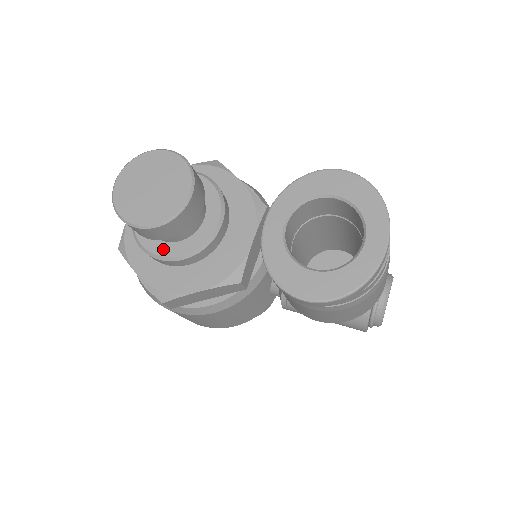
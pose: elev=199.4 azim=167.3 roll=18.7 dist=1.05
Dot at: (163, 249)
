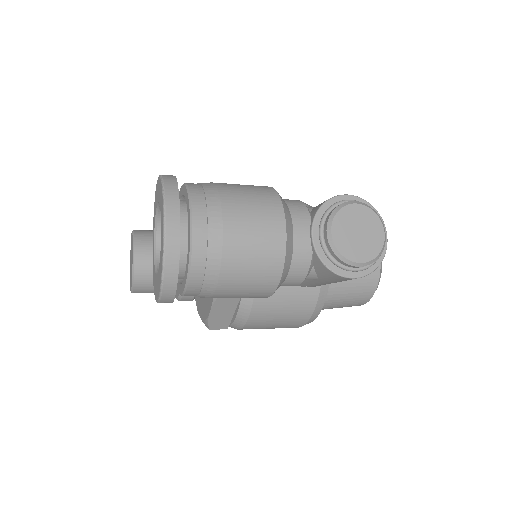
Dot at: (177, 293)
